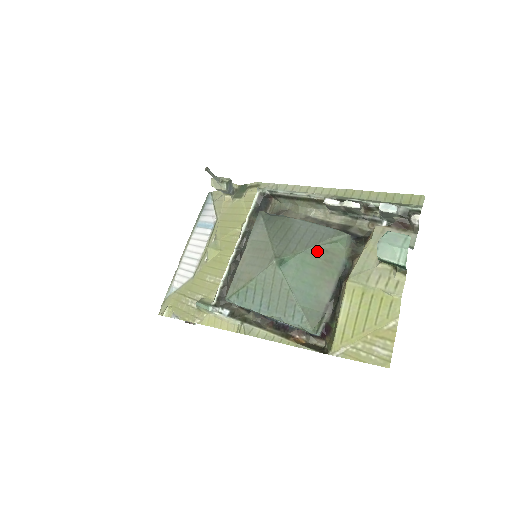
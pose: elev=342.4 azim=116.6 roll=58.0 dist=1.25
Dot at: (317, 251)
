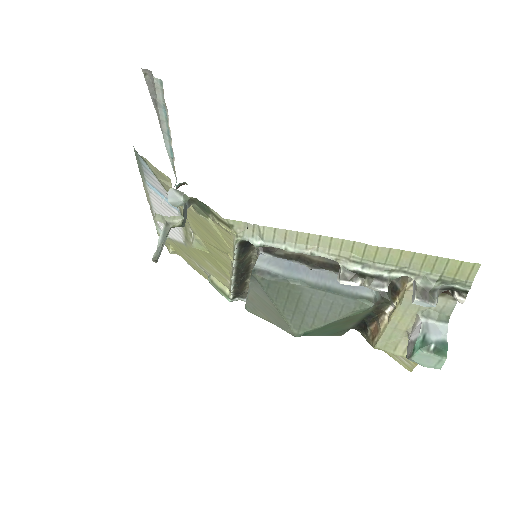
Dot at: (338, 321)
